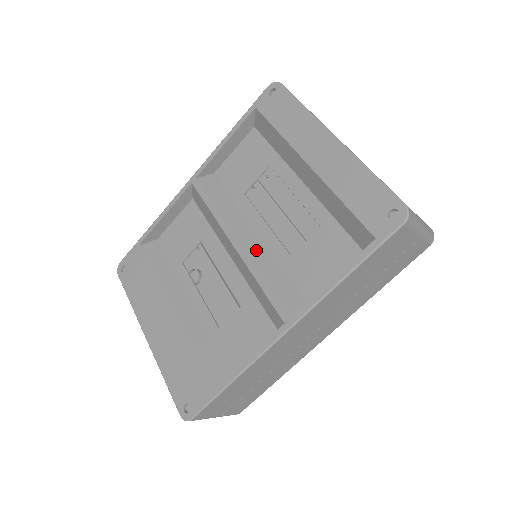
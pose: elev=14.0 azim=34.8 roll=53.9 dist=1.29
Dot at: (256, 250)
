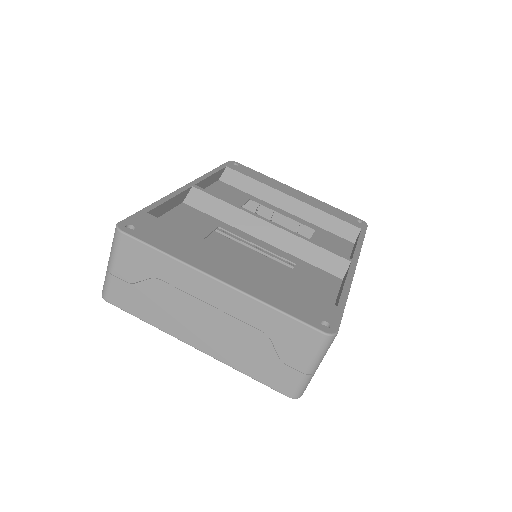
Dot at: occluded
